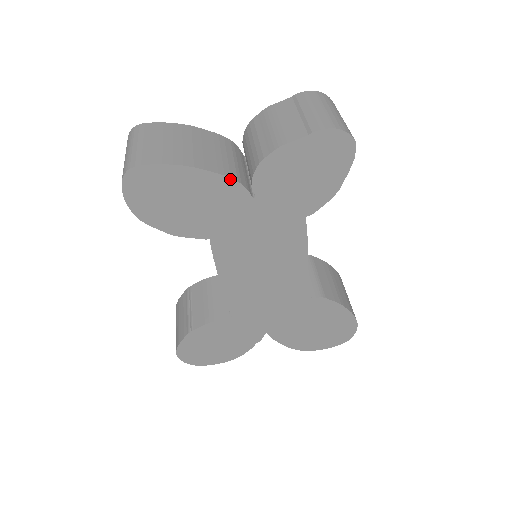
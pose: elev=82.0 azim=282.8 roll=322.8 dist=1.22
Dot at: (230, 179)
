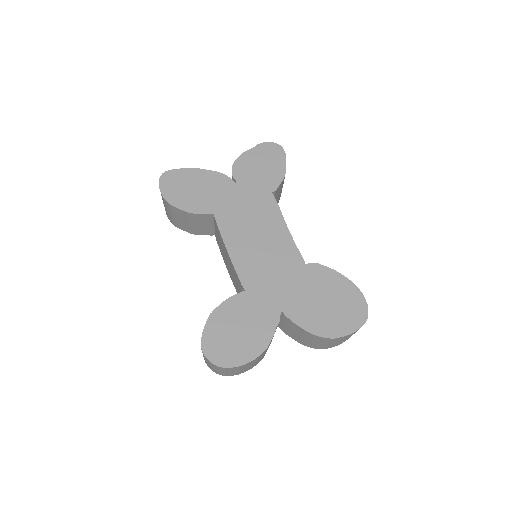
Dot at: (219, 173)
